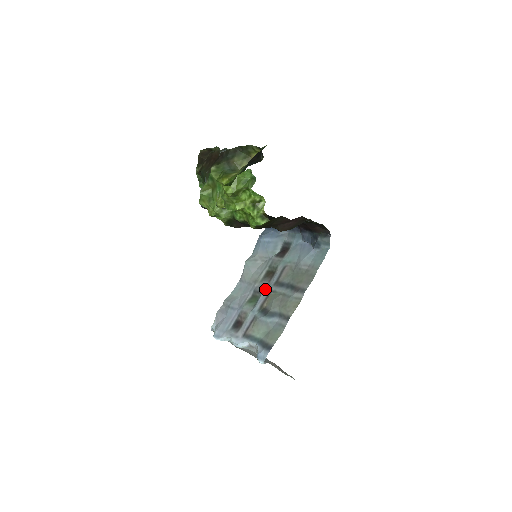
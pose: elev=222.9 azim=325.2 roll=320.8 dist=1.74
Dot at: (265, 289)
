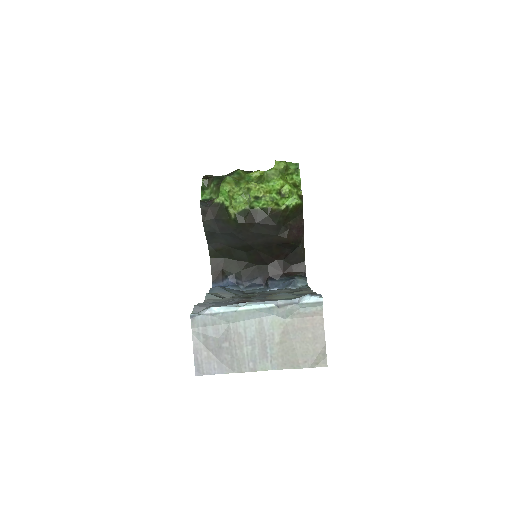
Dot at: (256, 296)
